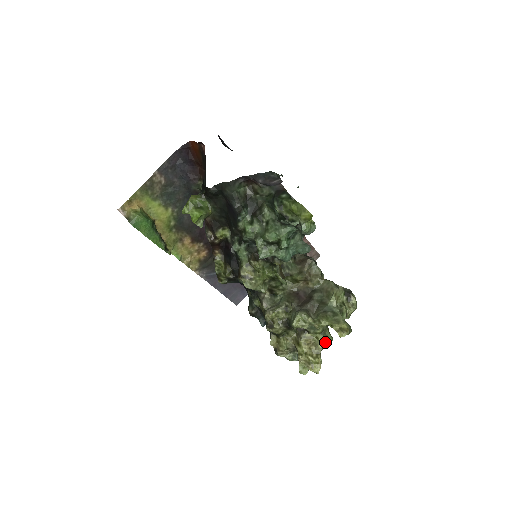
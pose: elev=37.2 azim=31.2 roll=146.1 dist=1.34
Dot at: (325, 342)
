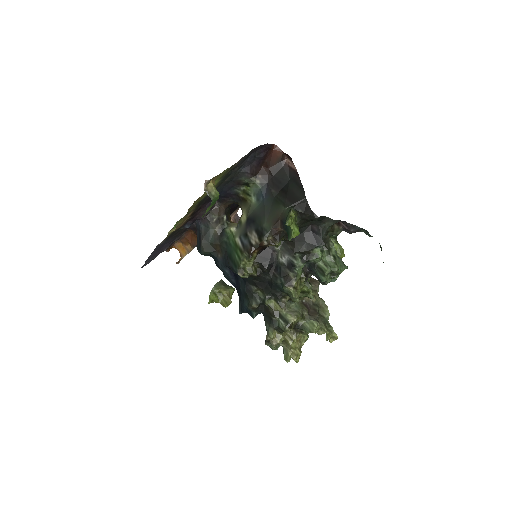
Dot at: occluded
